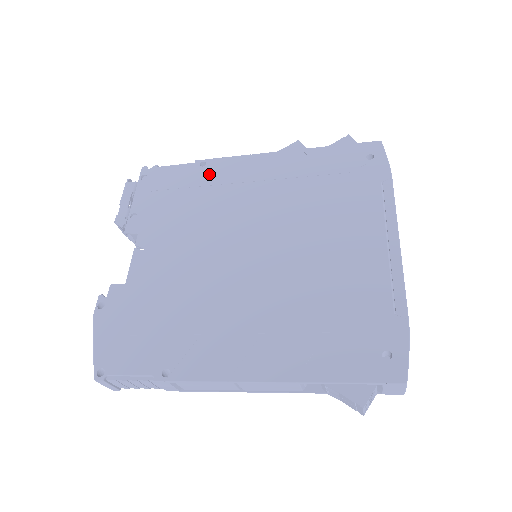
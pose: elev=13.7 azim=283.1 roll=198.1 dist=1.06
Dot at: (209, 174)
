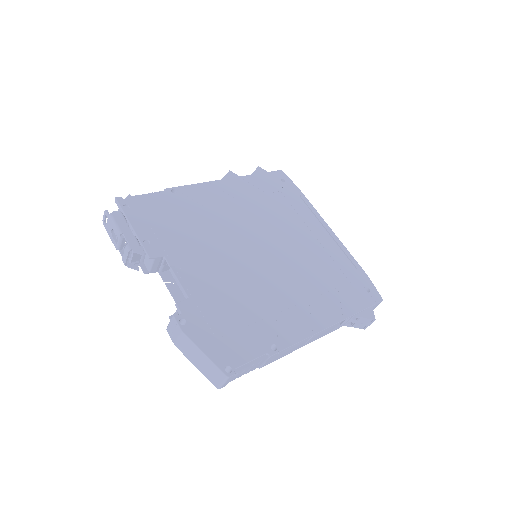
Dot at: (186, 199)
